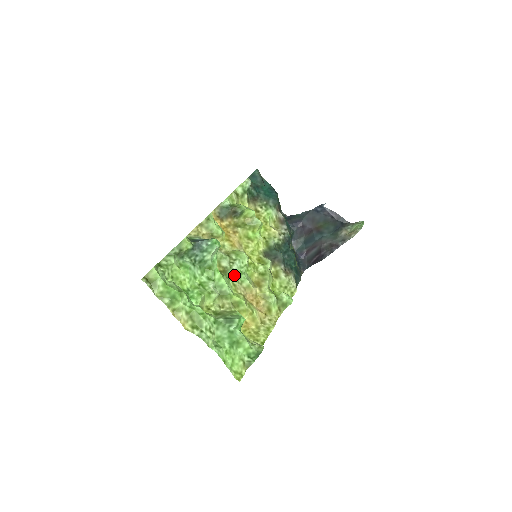
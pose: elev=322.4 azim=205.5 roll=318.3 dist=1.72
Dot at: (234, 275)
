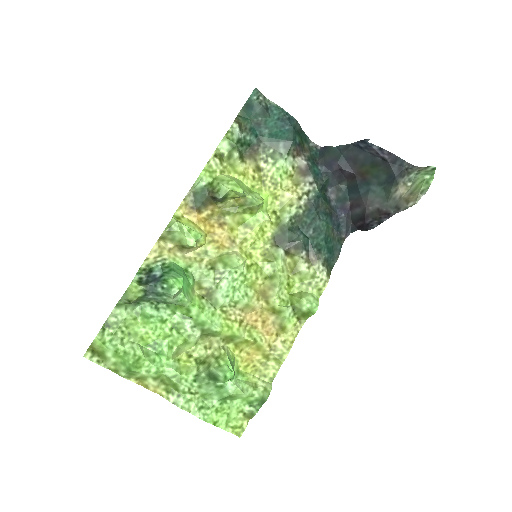
Dot at: (222, 299)
